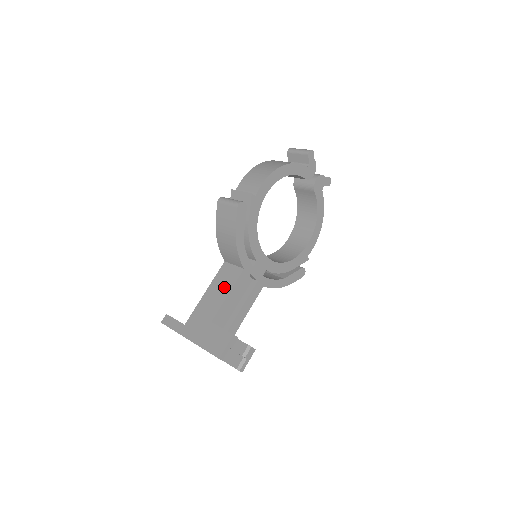
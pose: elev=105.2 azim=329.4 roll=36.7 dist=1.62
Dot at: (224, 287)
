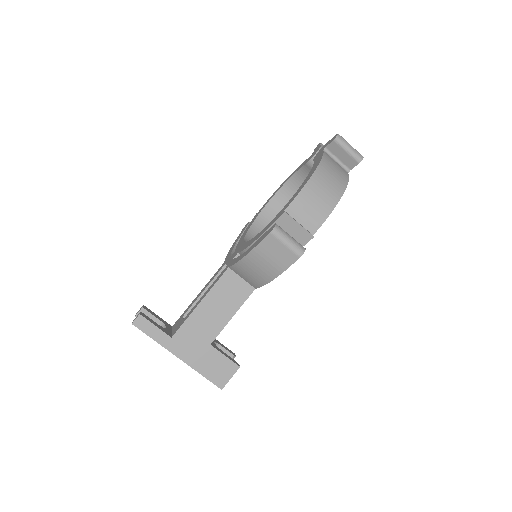
Dot at: (228, 305)
